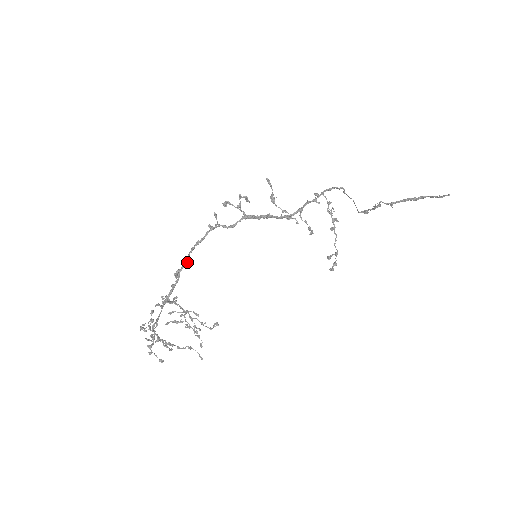
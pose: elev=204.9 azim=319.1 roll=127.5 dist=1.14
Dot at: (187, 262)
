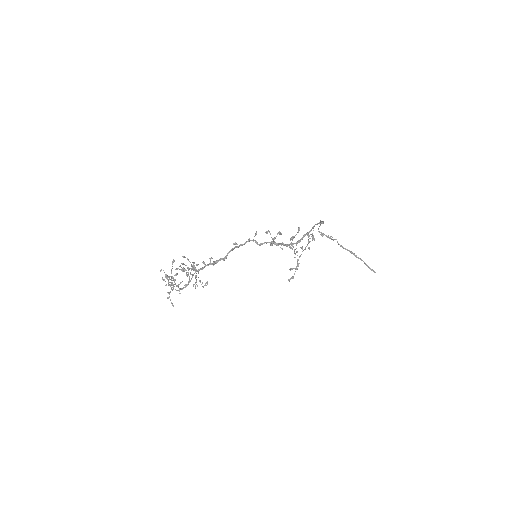
Dot at: occluded
